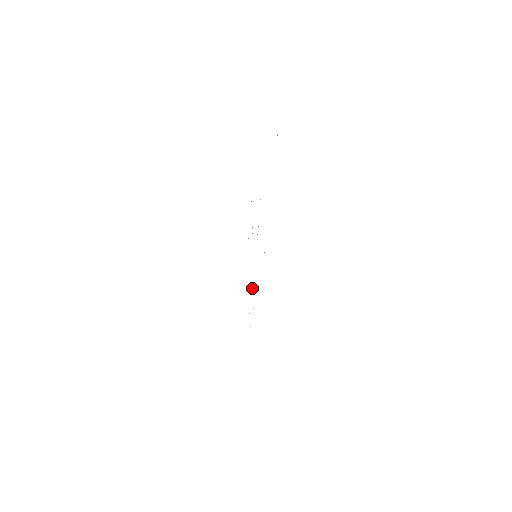
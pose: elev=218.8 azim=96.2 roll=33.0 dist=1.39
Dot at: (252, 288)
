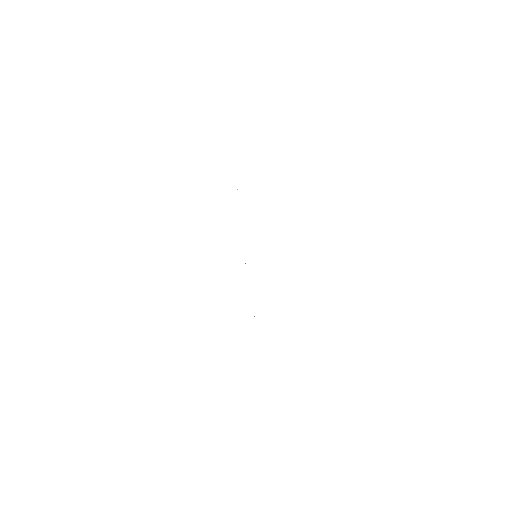
Dot at: occluded
